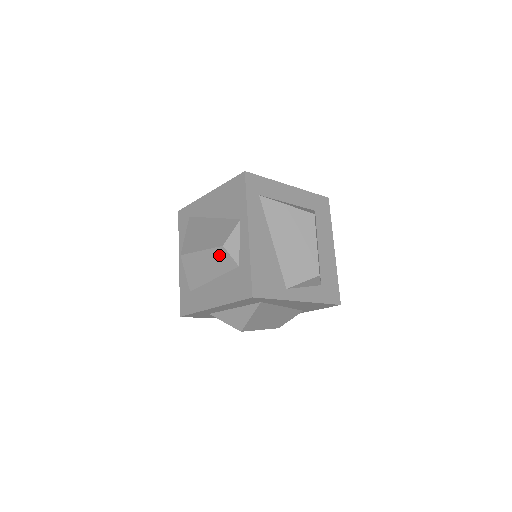
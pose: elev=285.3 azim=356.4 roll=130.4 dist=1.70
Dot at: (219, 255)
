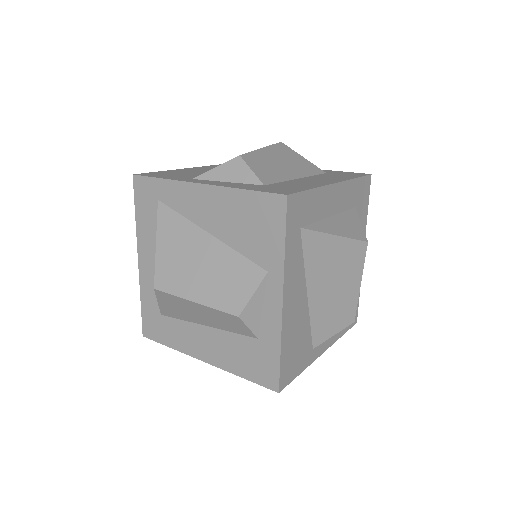
Dot at: (227, 319)
